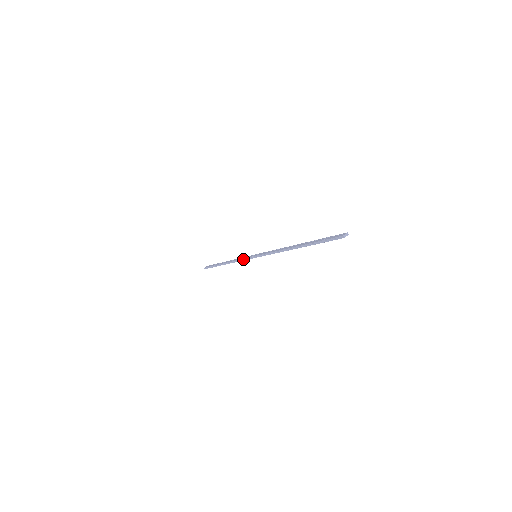
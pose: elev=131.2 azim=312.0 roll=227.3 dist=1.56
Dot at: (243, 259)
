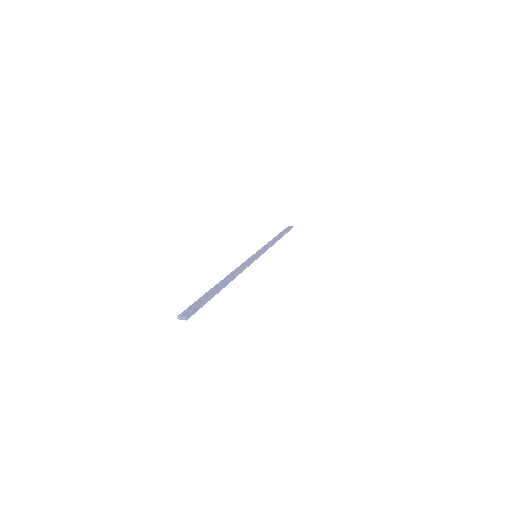
Dot at: (261, 248)
